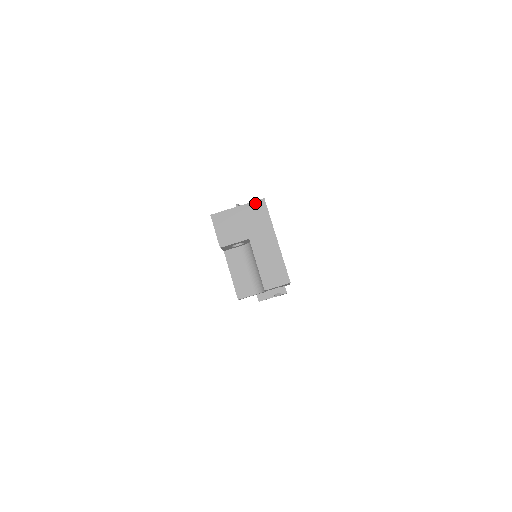
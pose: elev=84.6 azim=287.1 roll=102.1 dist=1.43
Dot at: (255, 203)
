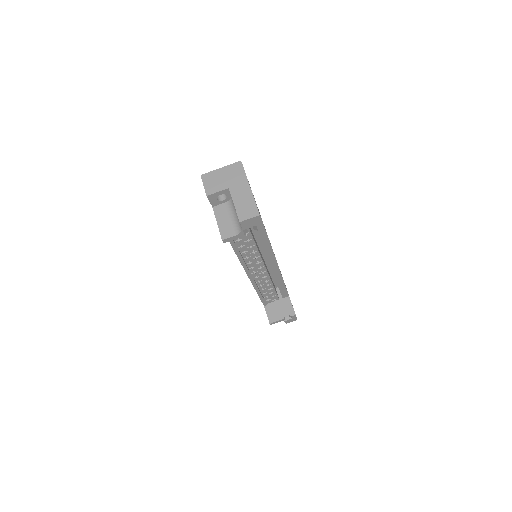
Dot at: (234, 164)
